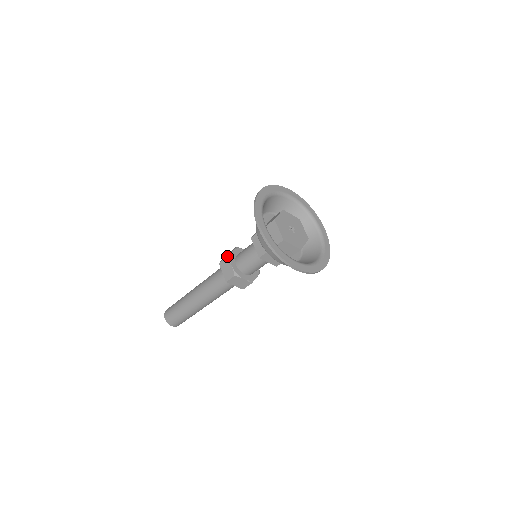
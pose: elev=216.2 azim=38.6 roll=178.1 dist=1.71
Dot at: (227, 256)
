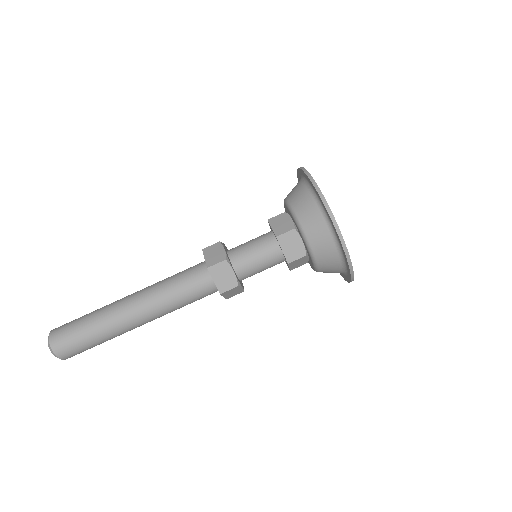
Dot at: occluded
